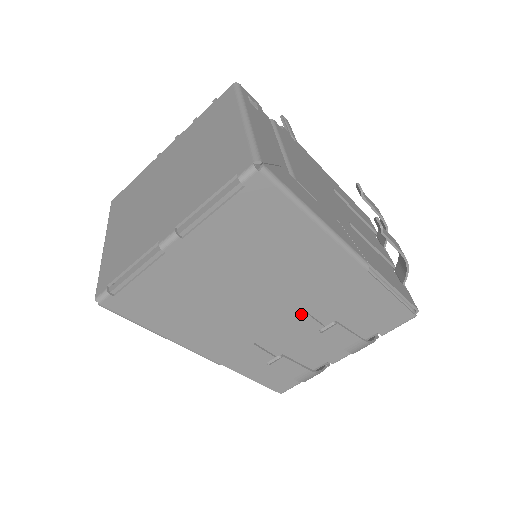
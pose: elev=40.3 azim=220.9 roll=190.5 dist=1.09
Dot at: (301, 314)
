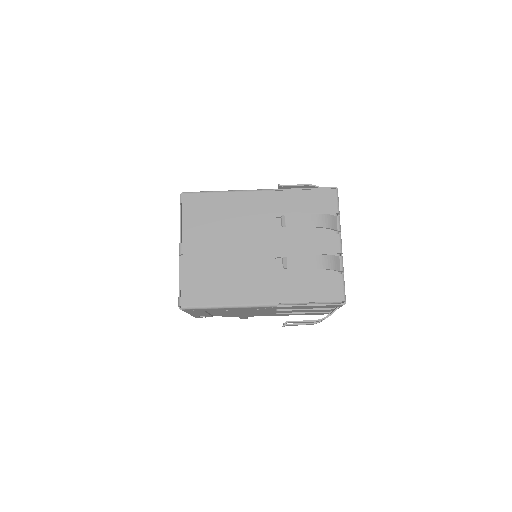
Dot at: (277, 237)
